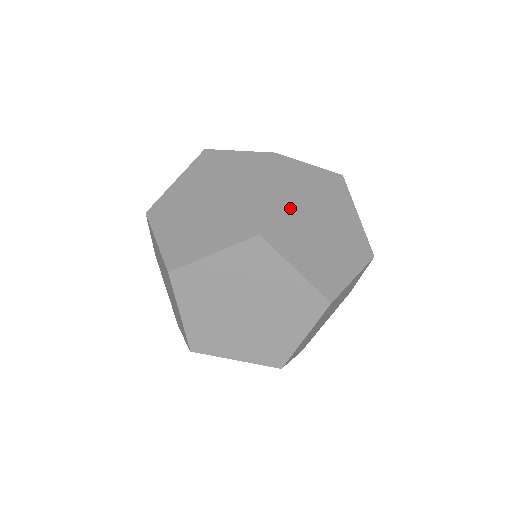
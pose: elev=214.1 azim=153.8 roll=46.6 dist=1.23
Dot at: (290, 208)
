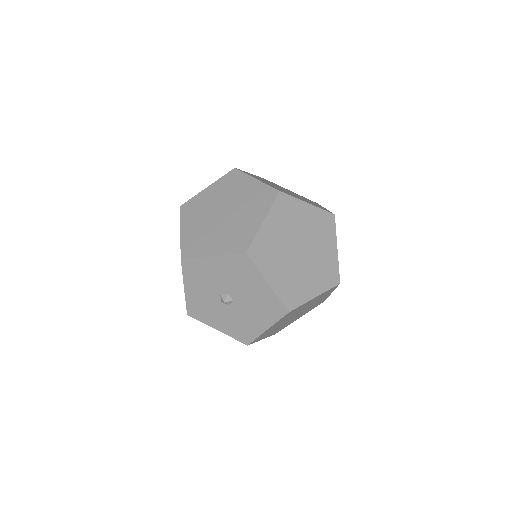
Dot at: occluded
